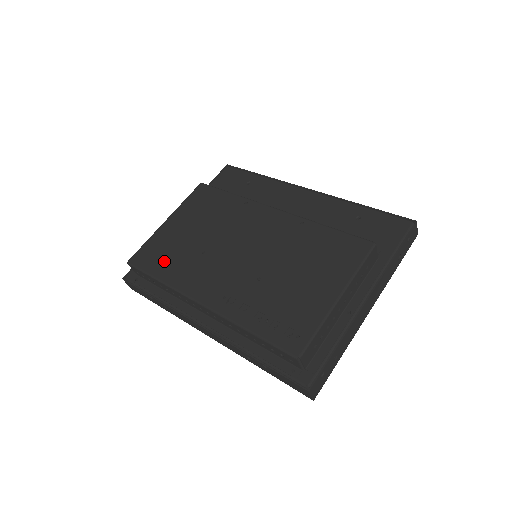
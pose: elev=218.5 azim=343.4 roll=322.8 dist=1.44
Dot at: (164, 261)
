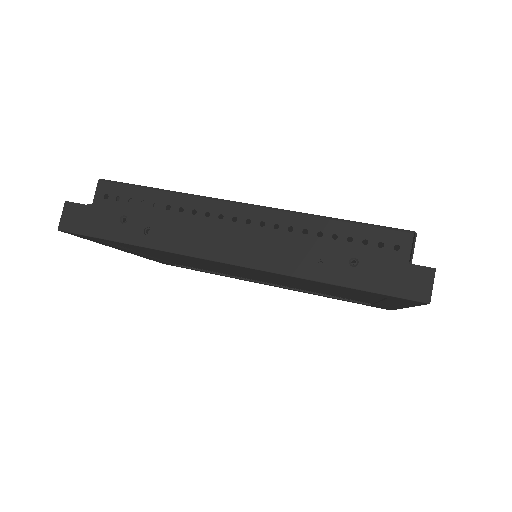
Dot at: occluded
